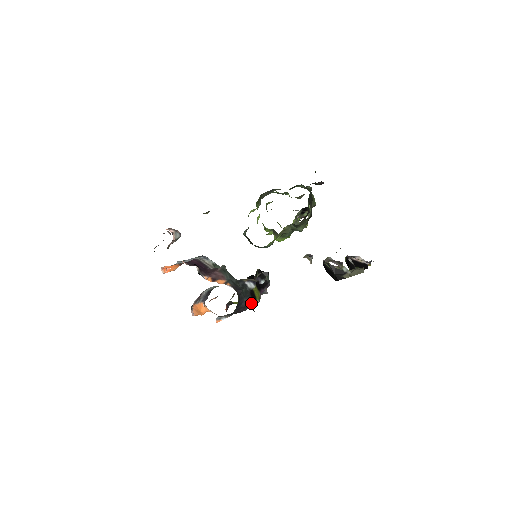
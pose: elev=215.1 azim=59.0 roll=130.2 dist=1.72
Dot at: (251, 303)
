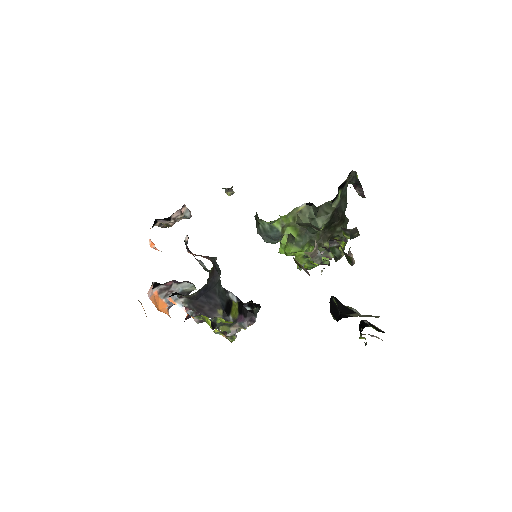
Dot at: (222, 310)
